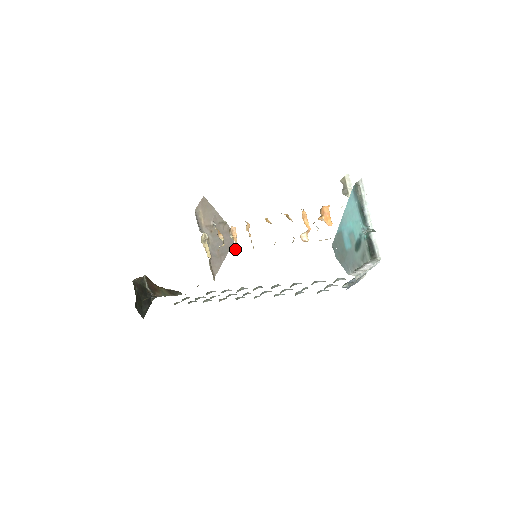
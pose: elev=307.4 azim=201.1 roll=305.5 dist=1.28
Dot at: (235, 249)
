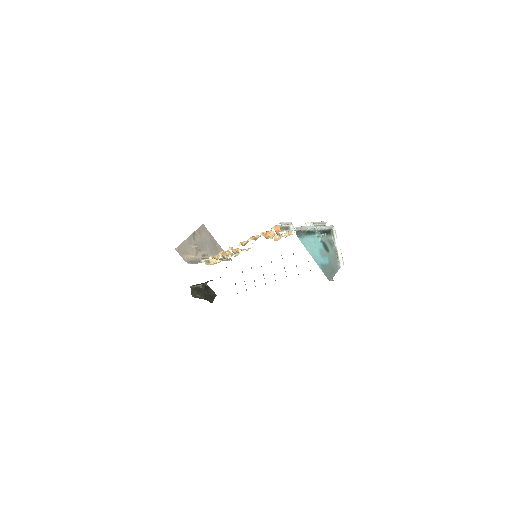
Dot at: (234, 255)
